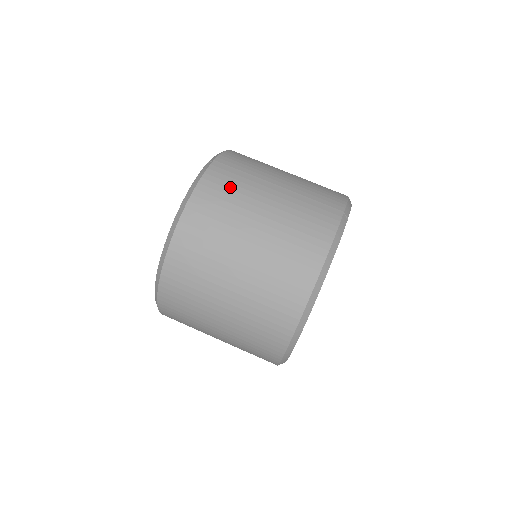
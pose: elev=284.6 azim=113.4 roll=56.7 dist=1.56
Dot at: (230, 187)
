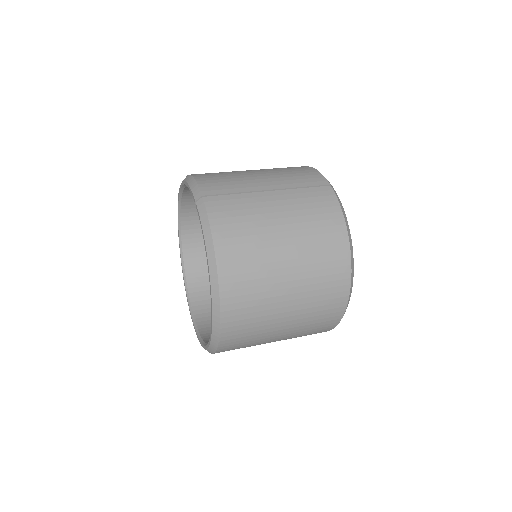
Dot at: (238, 214)
